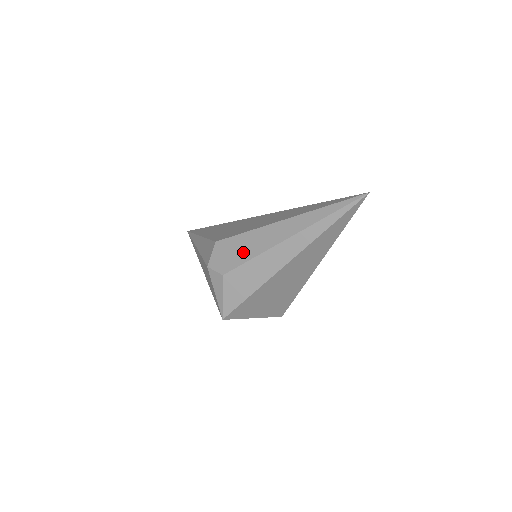
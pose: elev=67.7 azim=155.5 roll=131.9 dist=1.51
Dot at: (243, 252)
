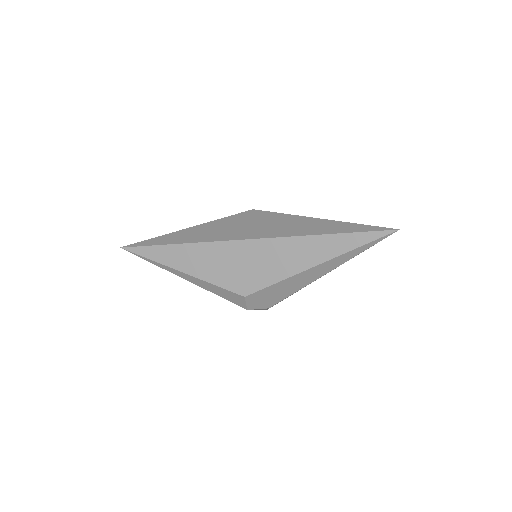
Dot at: (283, 293)
